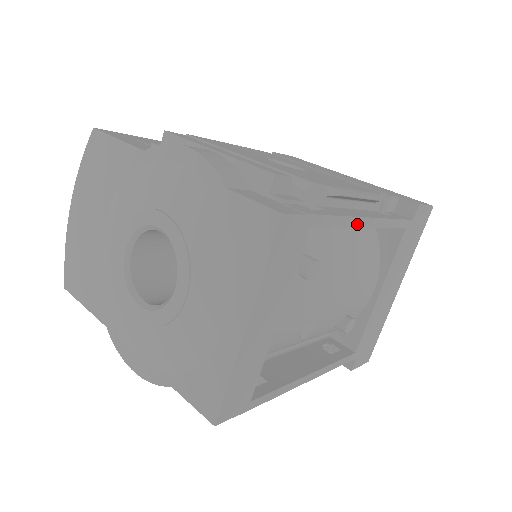
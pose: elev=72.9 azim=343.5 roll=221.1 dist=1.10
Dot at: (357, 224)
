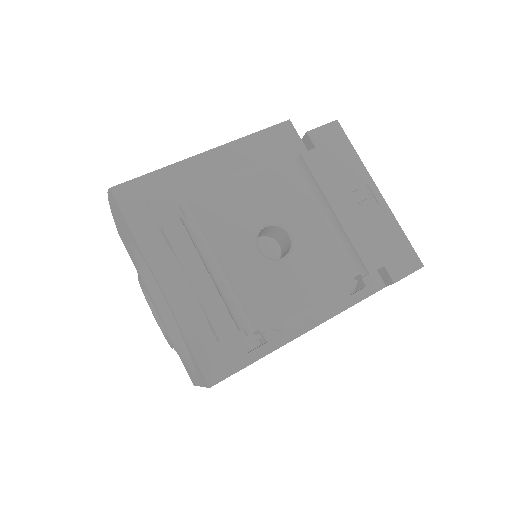
Dot at: (298, 336)
